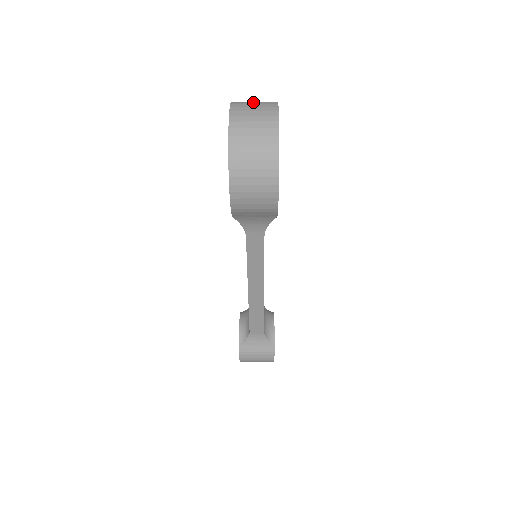
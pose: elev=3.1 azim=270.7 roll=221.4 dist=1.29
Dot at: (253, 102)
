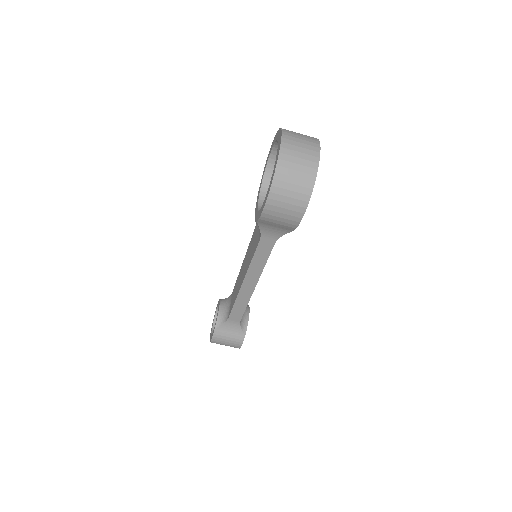
Dot at: (299, 134)
